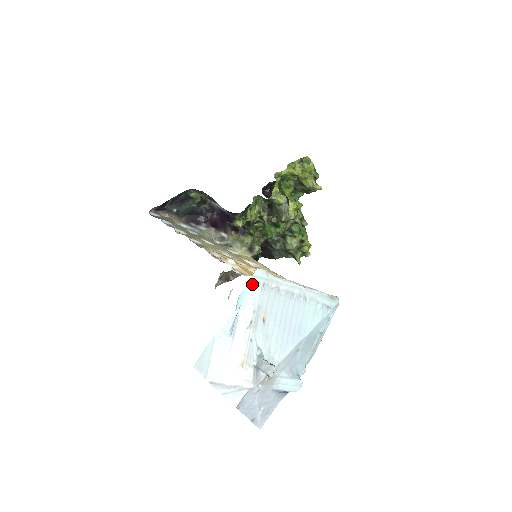
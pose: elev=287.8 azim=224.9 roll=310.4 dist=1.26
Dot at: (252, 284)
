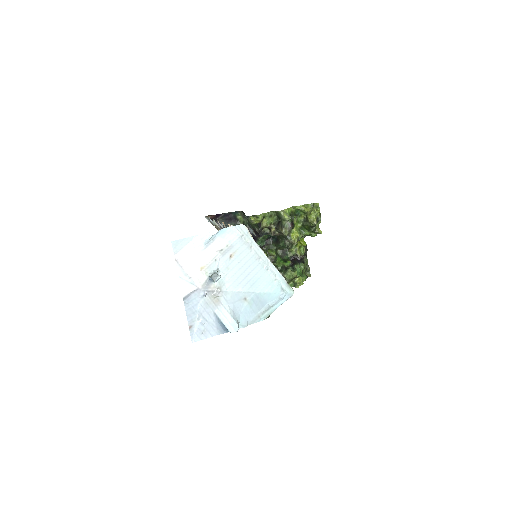
Dot at: (235, 229)
